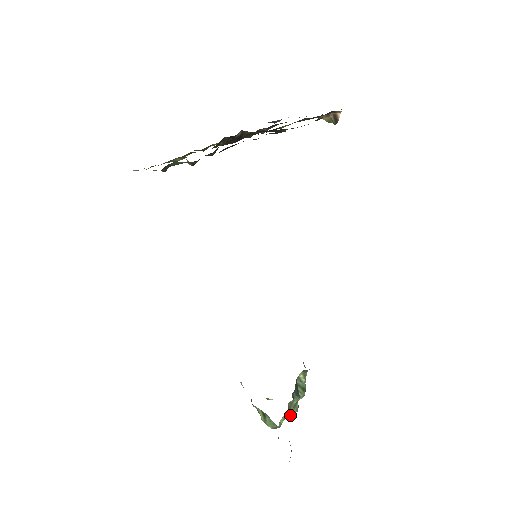
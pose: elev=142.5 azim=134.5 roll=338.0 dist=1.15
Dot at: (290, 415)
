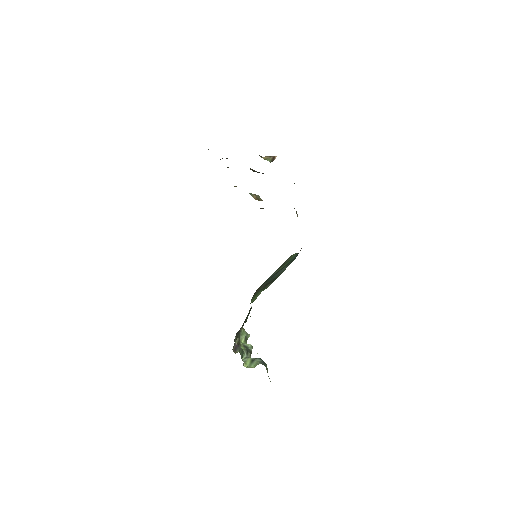
Dot at: occluded
